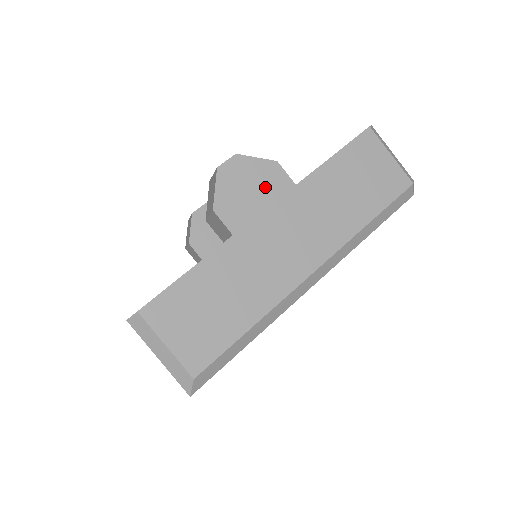
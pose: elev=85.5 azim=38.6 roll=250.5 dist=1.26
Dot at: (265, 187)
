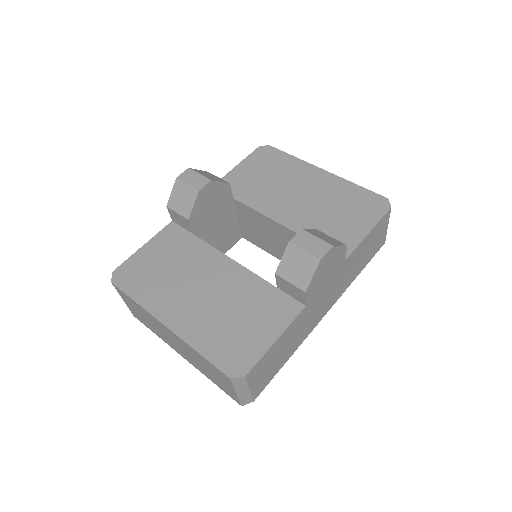
Dot at: (334, 266)
